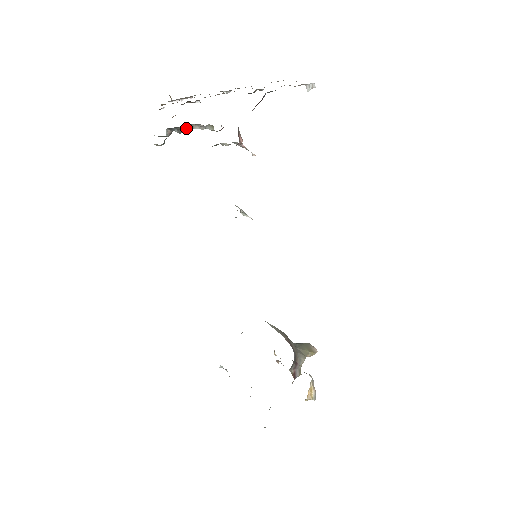
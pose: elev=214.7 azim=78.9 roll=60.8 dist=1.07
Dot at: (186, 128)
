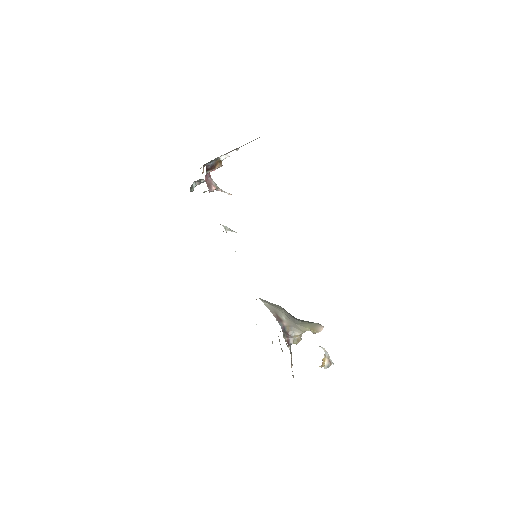
Dot at: occluded
